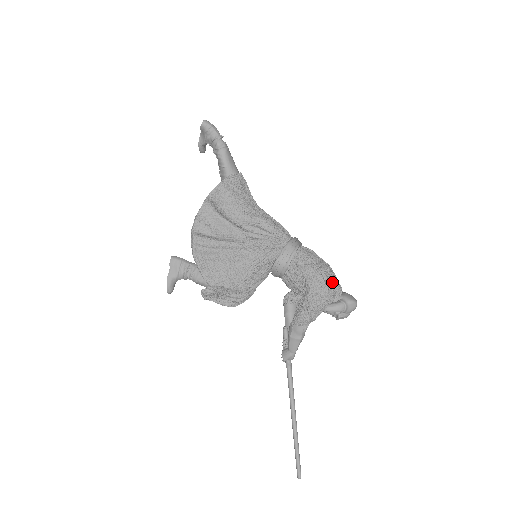
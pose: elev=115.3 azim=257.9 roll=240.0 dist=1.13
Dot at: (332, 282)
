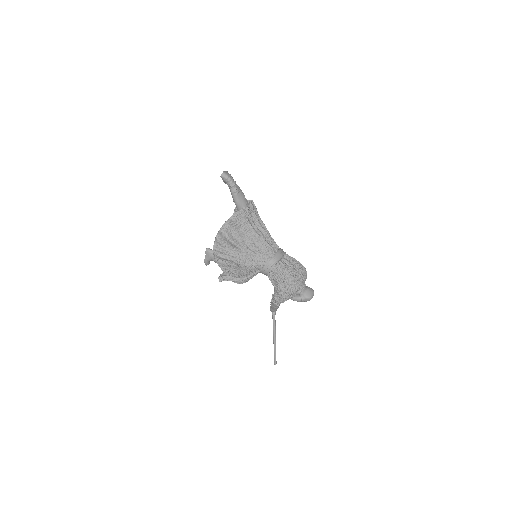
Dot at: (293, 288)
